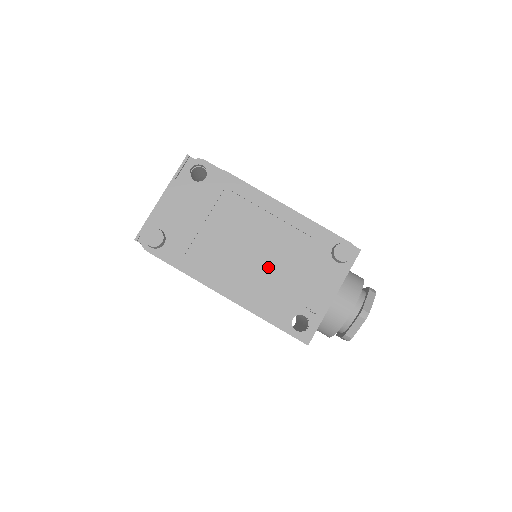
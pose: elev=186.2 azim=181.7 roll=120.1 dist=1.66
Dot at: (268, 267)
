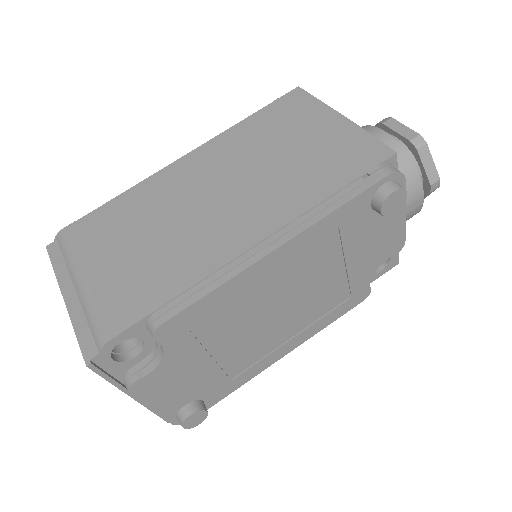
Dot at: (317, 293)
